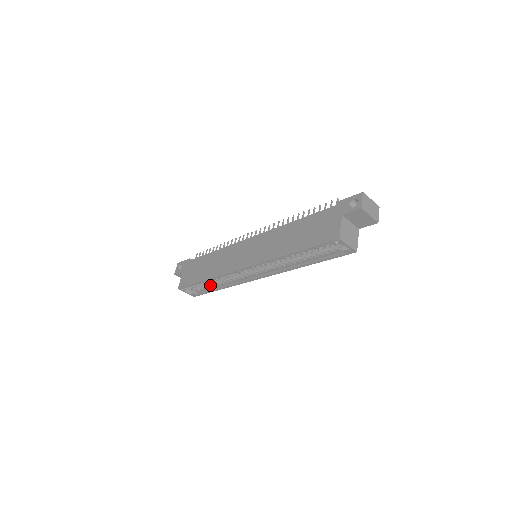
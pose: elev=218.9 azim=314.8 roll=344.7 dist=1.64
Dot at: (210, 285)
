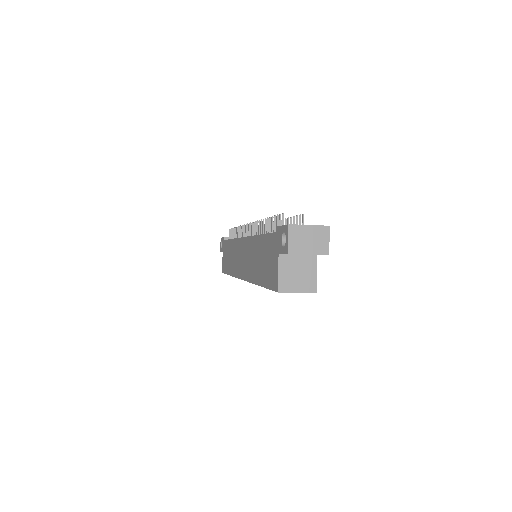
Dot at: occluded
